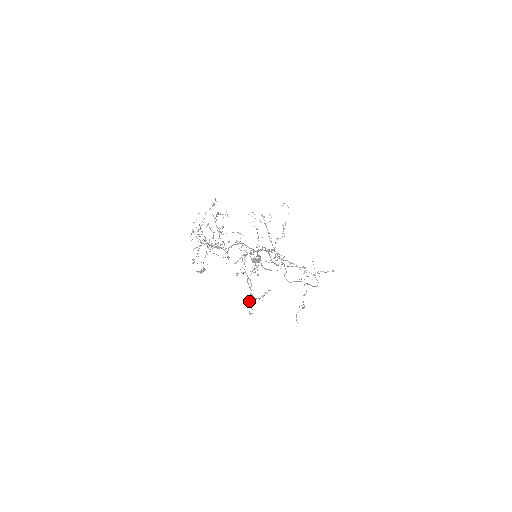
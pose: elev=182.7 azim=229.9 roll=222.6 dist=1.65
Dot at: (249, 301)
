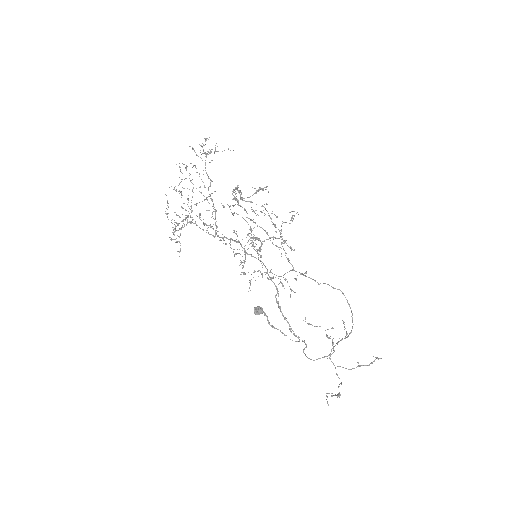
Dot at: (240, 274)
